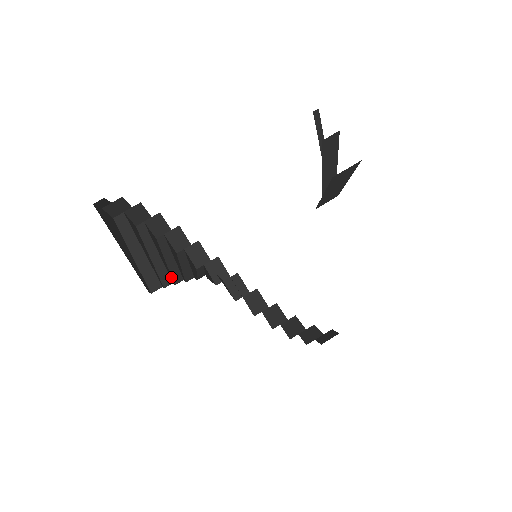
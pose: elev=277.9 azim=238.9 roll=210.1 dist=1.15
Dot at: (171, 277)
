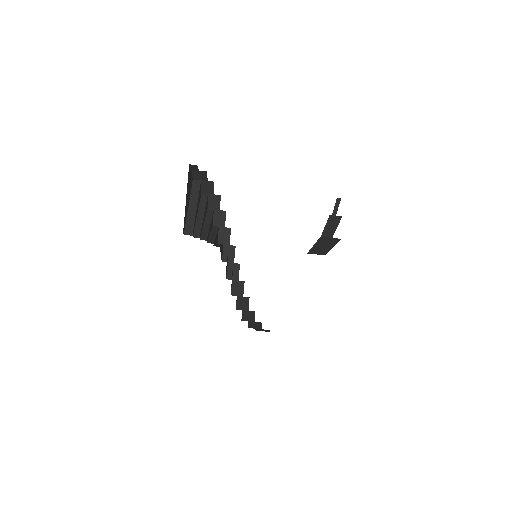
Dot at: (201, 234)
